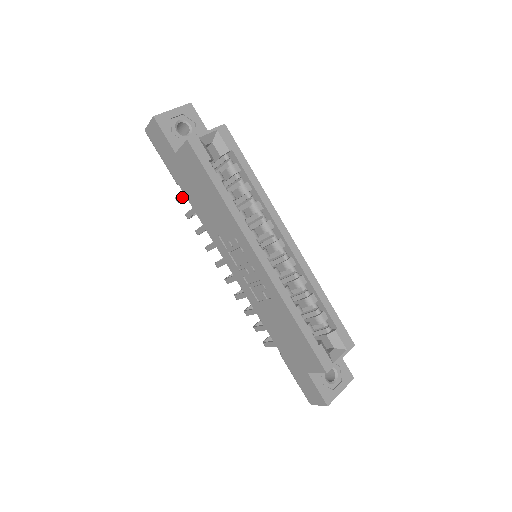
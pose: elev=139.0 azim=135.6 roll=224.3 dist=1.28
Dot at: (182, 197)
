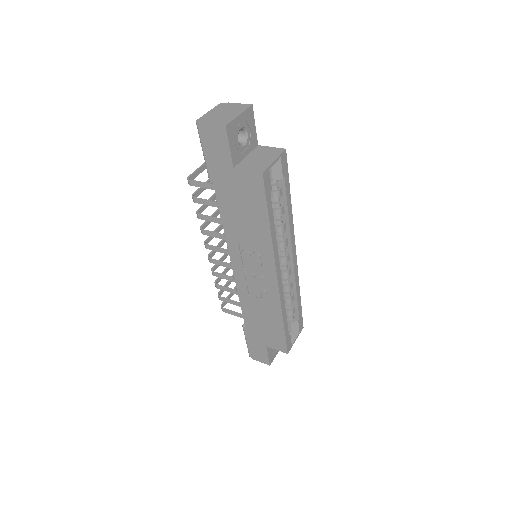
Dot at: (202, 187)
